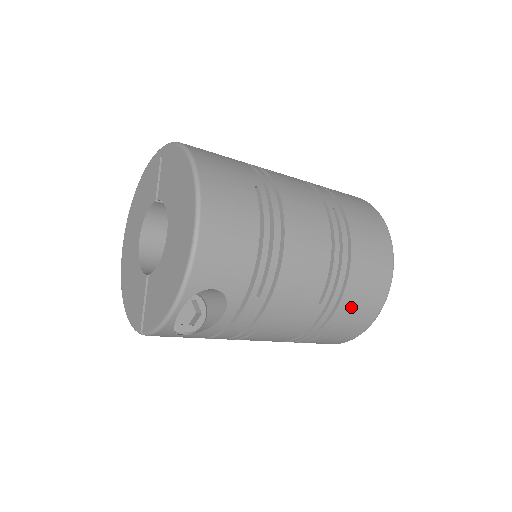
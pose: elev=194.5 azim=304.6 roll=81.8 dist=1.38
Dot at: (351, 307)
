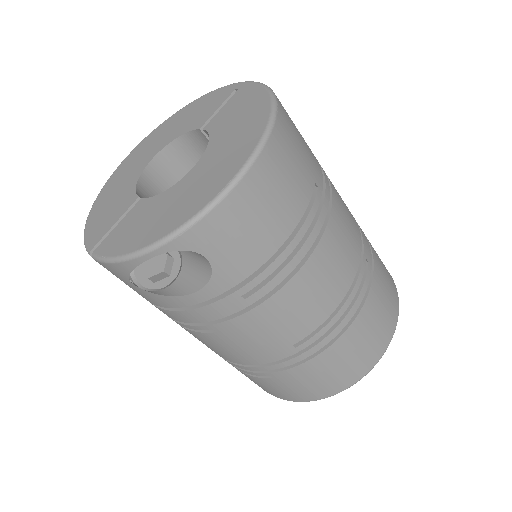
Dot at: (319, 370)
